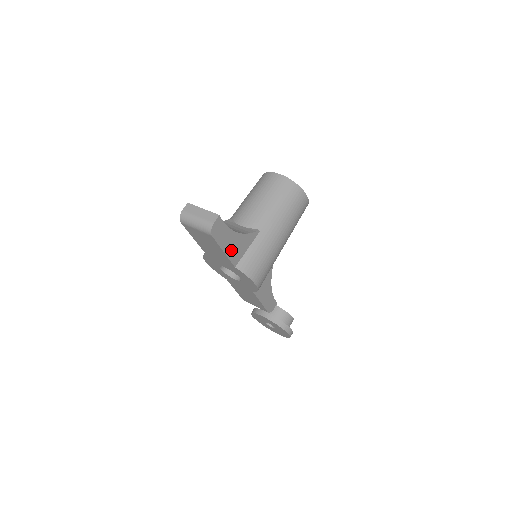
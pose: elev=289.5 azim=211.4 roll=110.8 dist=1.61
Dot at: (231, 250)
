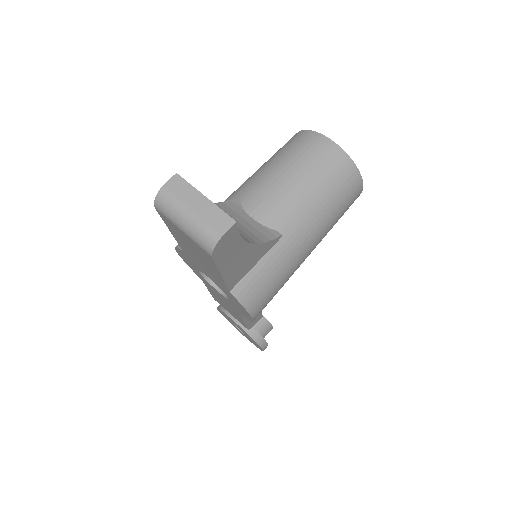
Dot at: (233, 270)
